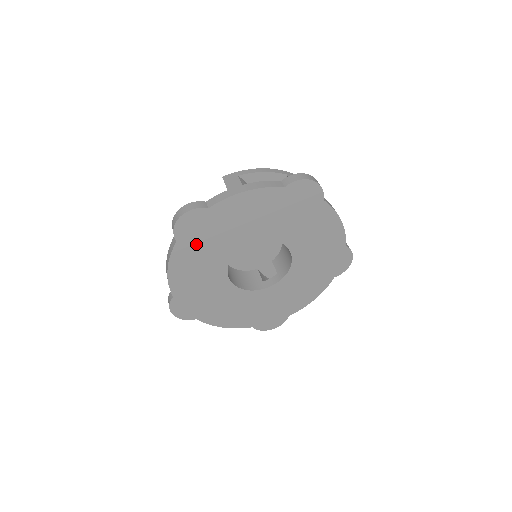
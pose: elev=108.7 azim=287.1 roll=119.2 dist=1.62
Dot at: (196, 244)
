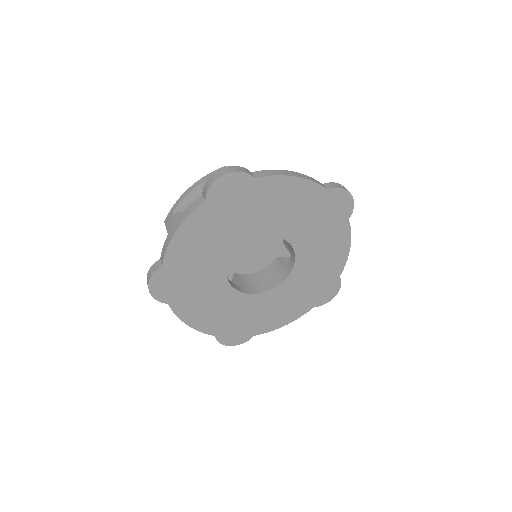
Dot at: (185, 294)
